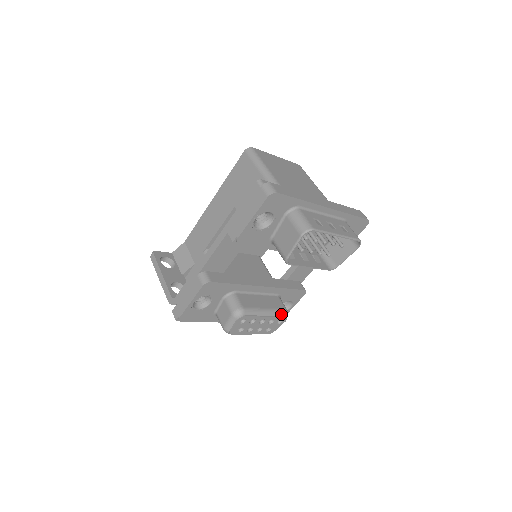
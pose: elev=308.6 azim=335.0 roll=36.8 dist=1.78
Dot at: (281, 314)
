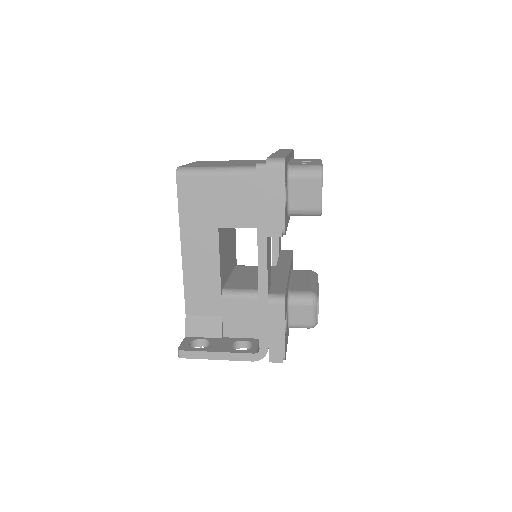
Dot at: (316, 275)
